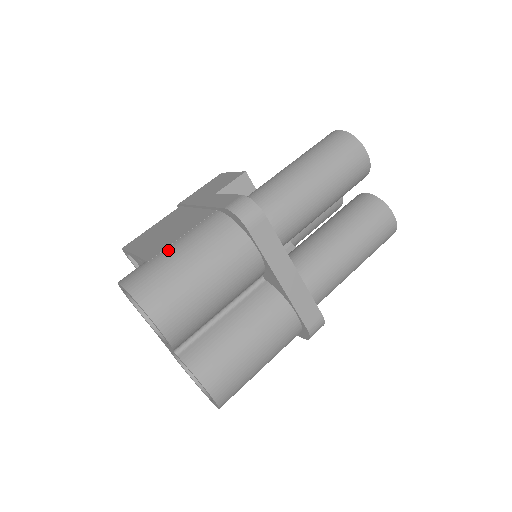
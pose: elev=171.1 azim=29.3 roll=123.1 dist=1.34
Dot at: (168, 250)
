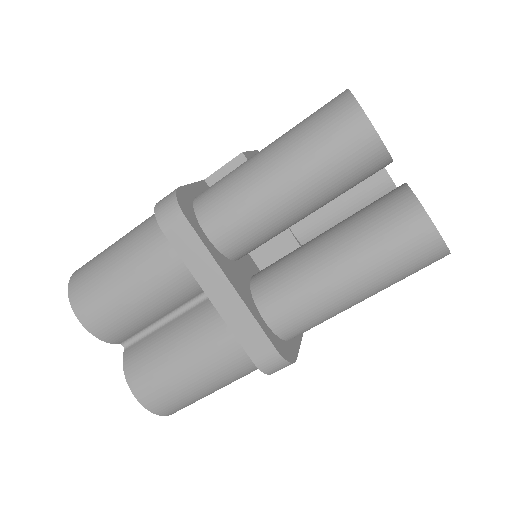
Dot at: occluded
